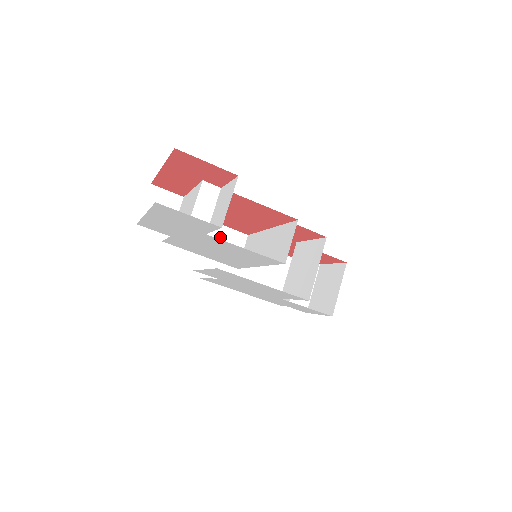
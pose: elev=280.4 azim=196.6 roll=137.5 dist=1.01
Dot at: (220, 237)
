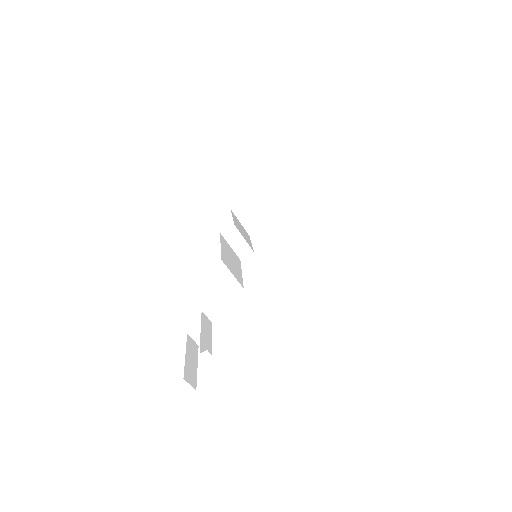
Dot at: (229, 302)
